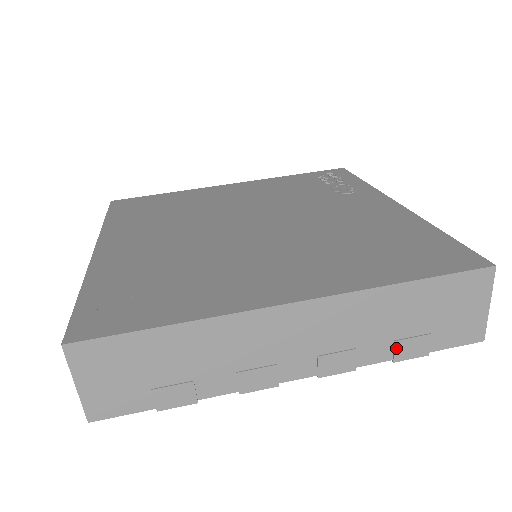
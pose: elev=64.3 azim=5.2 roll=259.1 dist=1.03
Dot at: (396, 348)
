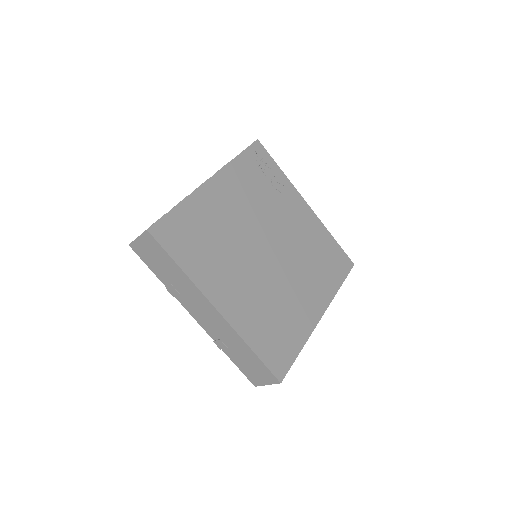
Dot at: occluded
